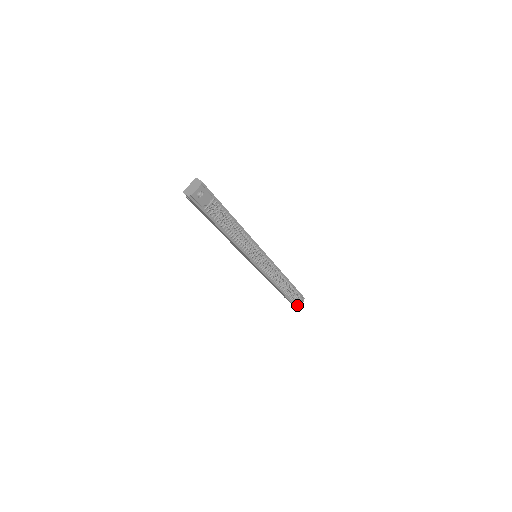
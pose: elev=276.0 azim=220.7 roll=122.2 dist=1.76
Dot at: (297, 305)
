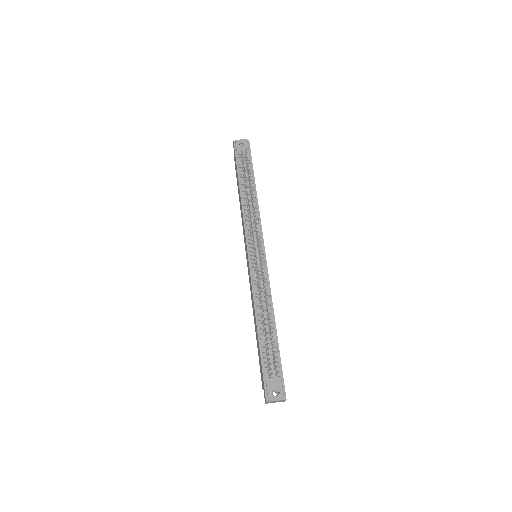
Dot at: (269, 394)
